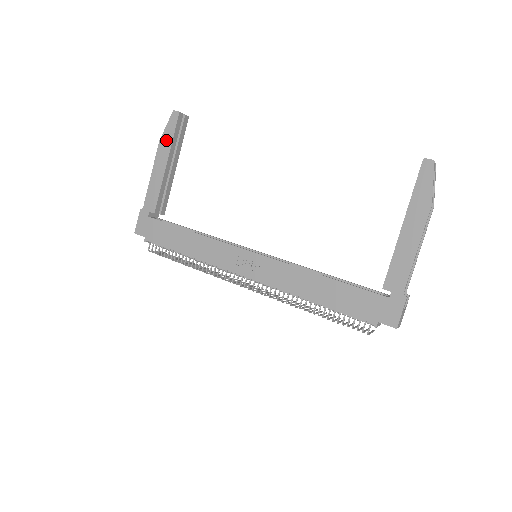
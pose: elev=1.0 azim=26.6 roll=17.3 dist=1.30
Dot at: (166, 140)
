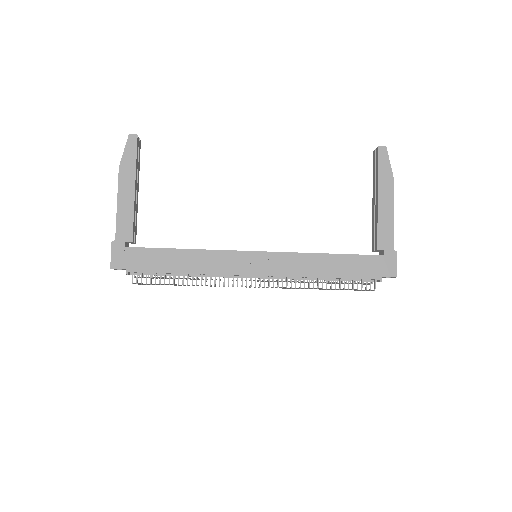
Dot at: (128, 165)
